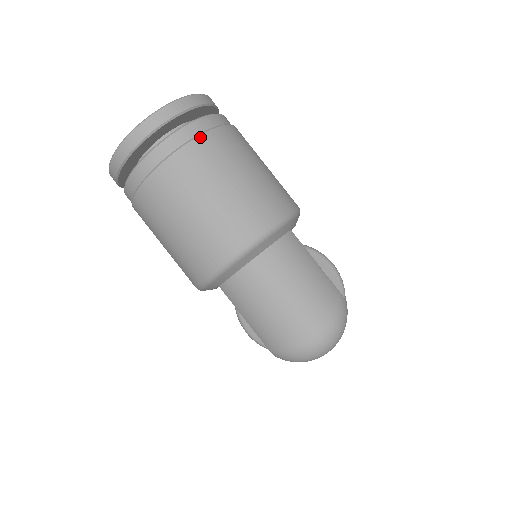
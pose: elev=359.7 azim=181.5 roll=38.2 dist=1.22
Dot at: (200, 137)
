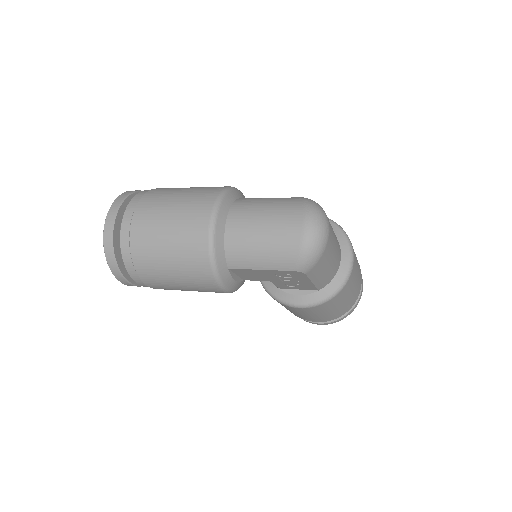
Dot at: (140, 200)
